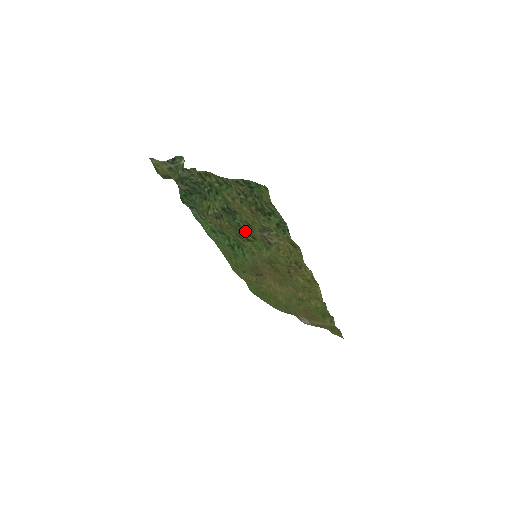
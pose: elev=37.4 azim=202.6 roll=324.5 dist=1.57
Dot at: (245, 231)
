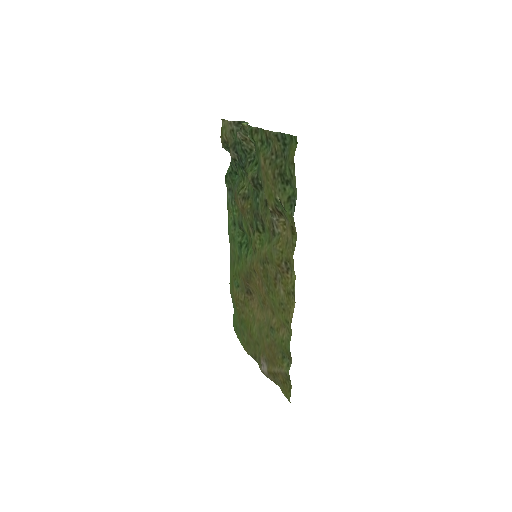
Dot at: (260, 215)
